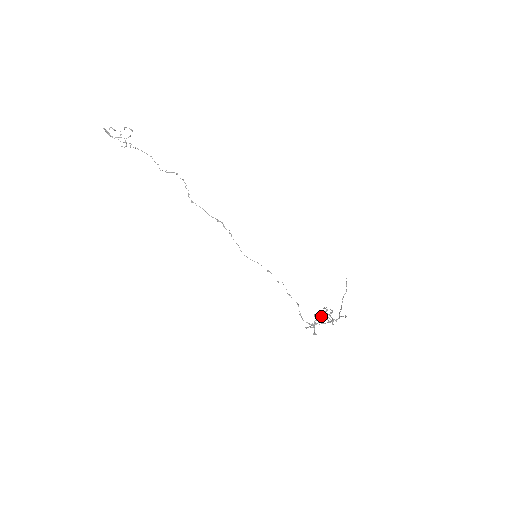
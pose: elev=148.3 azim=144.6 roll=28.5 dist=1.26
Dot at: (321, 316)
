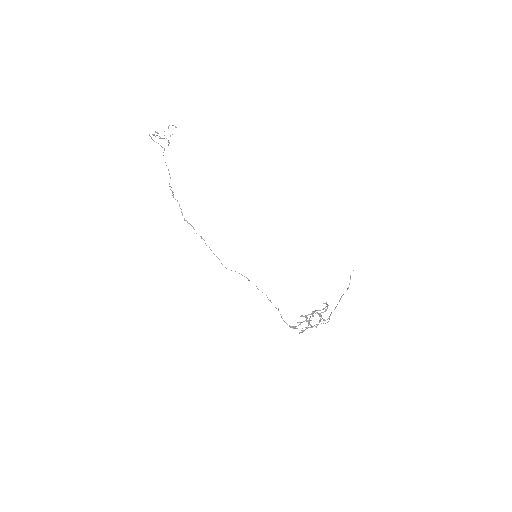
Dot at: occluded
